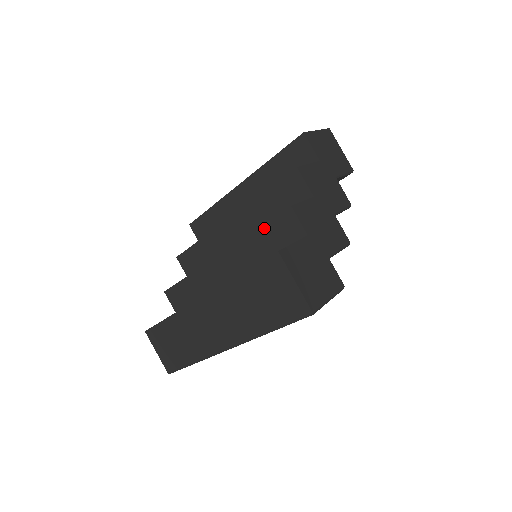
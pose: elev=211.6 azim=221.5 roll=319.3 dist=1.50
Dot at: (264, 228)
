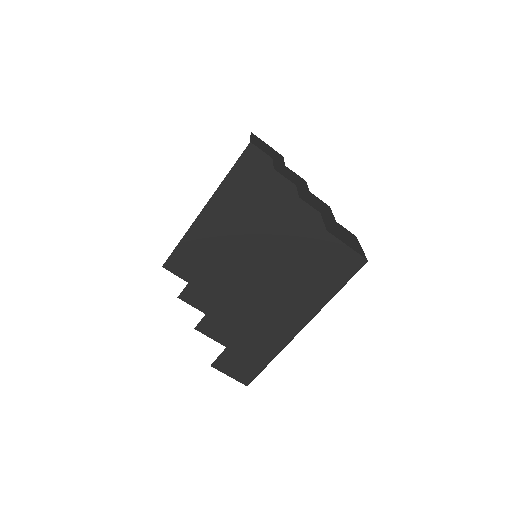
Dot at: (280, 225)
